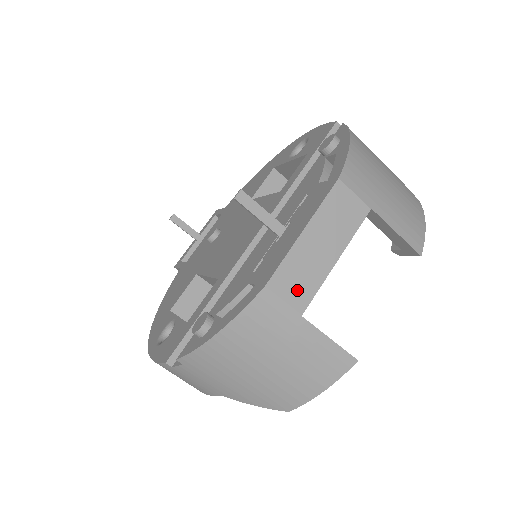
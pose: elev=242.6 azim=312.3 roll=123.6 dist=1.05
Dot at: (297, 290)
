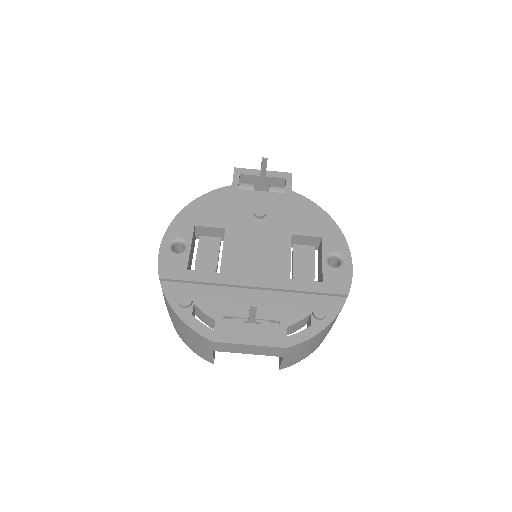
Dot at: (222, 348)
